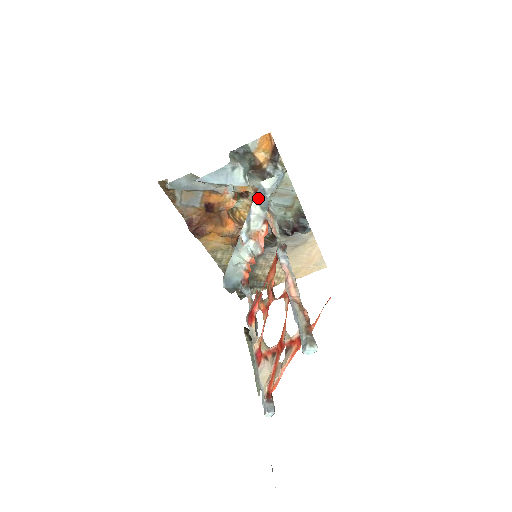
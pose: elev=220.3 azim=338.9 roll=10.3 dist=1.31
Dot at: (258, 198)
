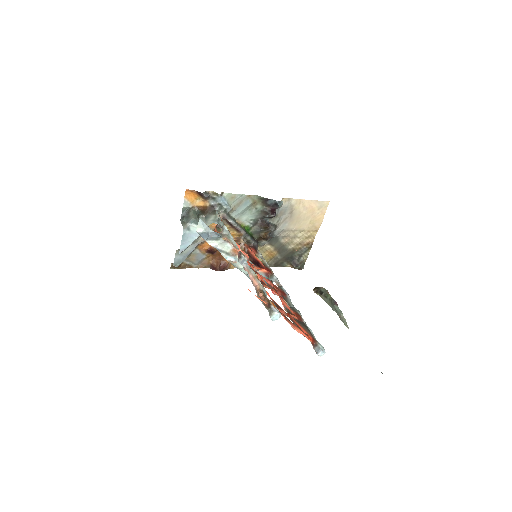
Dot at: (207, 239)
